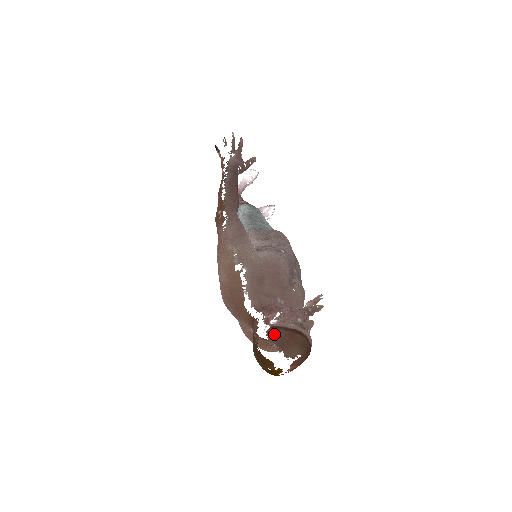
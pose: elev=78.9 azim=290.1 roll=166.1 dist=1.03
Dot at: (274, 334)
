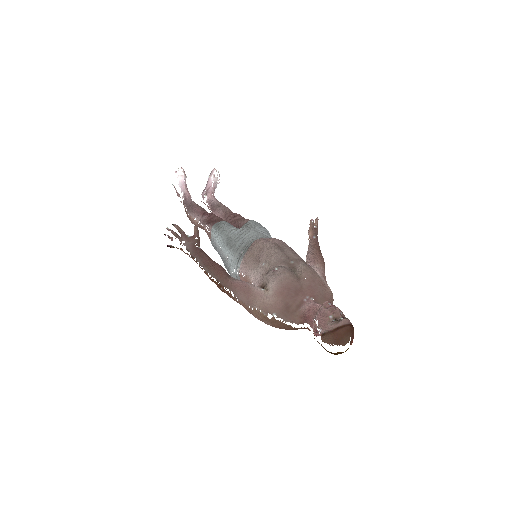
Dot at: (327, 340)
